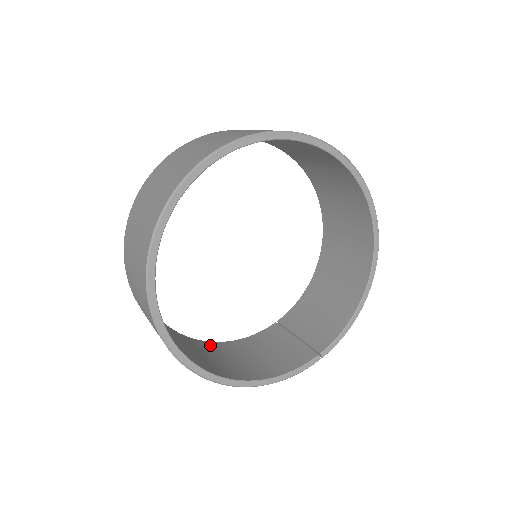
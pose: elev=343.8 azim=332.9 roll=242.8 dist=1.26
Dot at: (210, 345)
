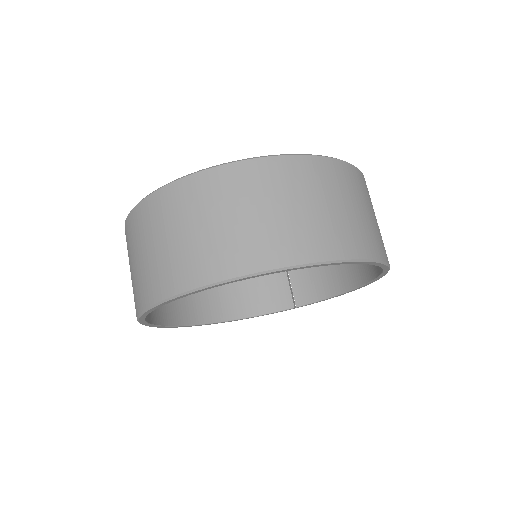
Dot at: occluded
